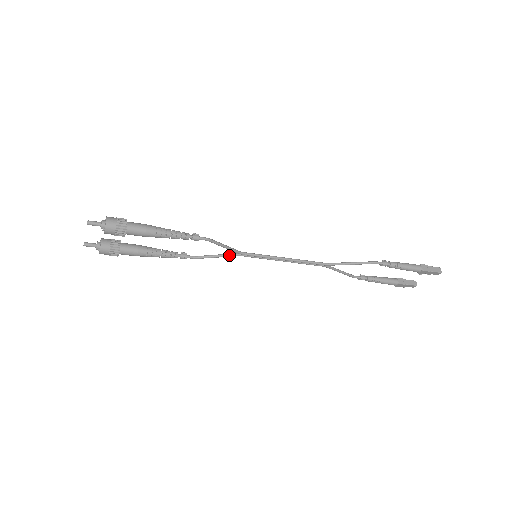
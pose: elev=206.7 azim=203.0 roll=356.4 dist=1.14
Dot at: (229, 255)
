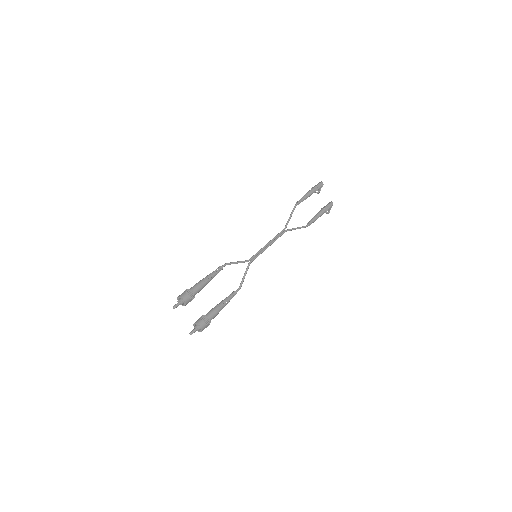
Dot at: (247, 268)
